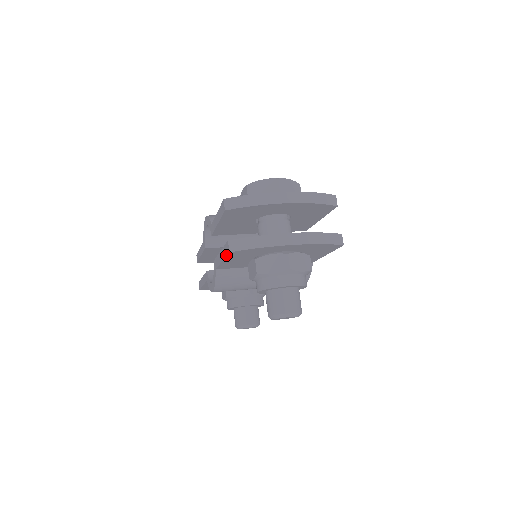
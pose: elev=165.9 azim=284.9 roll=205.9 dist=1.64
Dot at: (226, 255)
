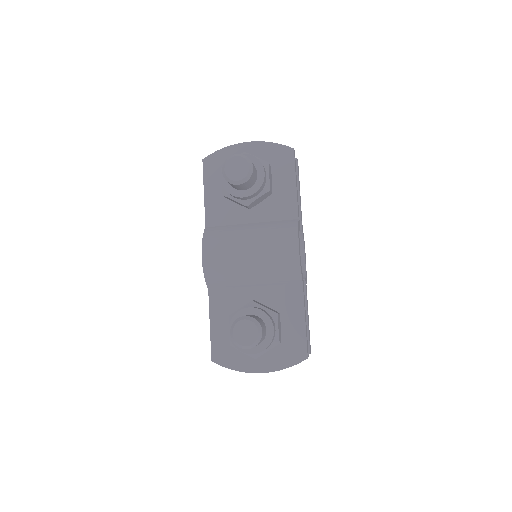
Dot at: (203, 171)
